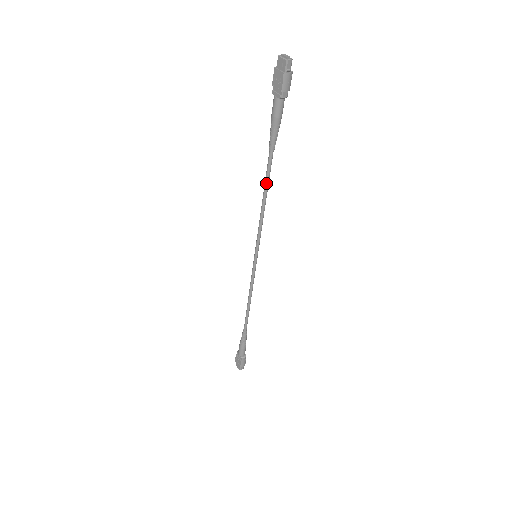
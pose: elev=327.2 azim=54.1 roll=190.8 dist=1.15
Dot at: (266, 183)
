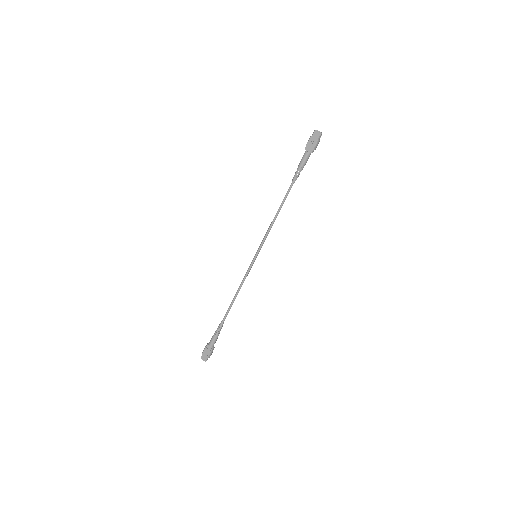
Dot at: (283, 203)
